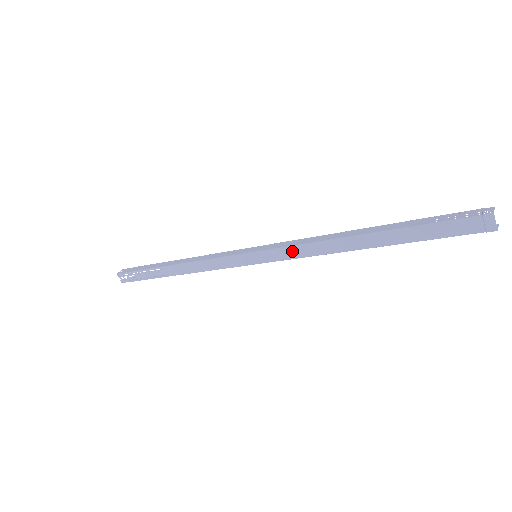
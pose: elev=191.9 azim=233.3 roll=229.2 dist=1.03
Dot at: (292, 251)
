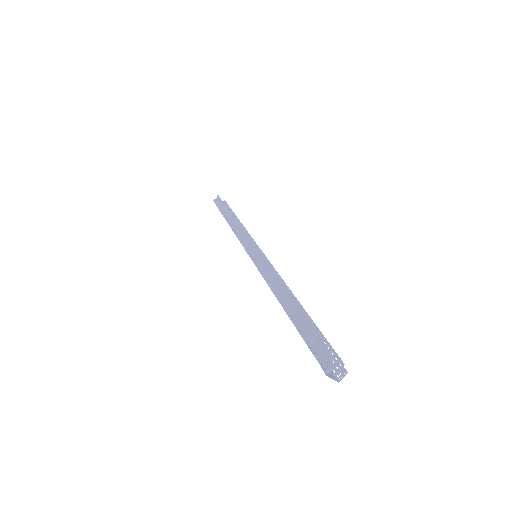
Dot at: occluded
